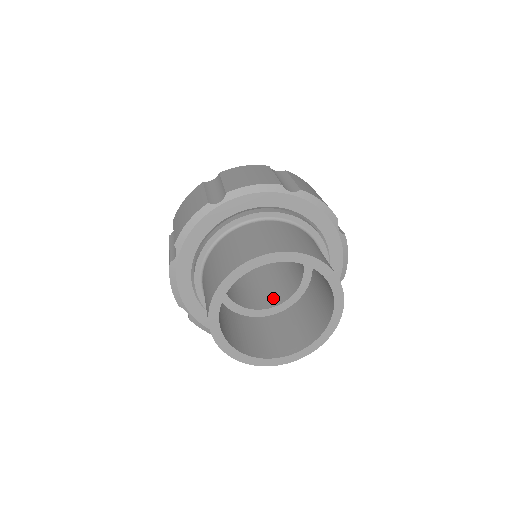
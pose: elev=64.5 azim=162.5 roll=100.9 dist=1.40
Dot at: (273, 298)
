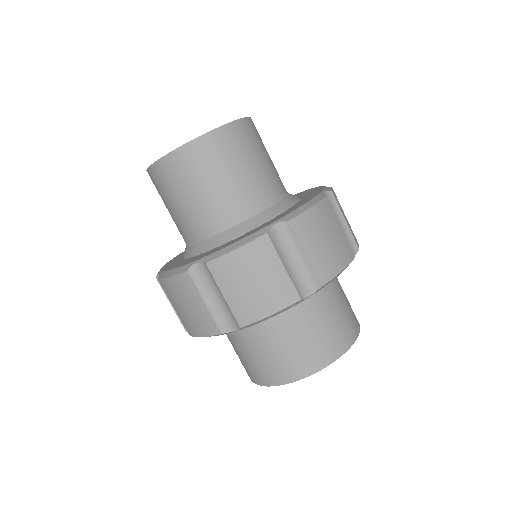
Dot at: occluded
